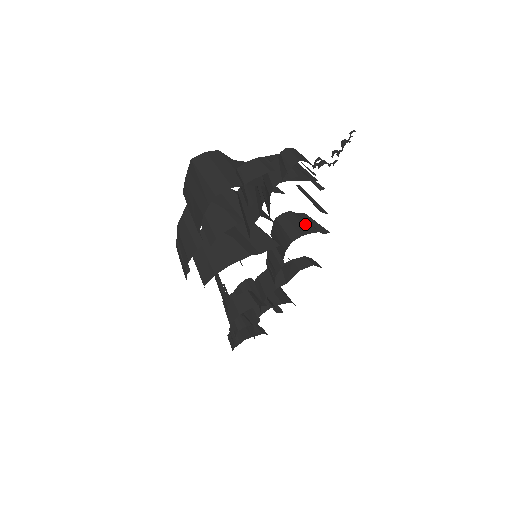
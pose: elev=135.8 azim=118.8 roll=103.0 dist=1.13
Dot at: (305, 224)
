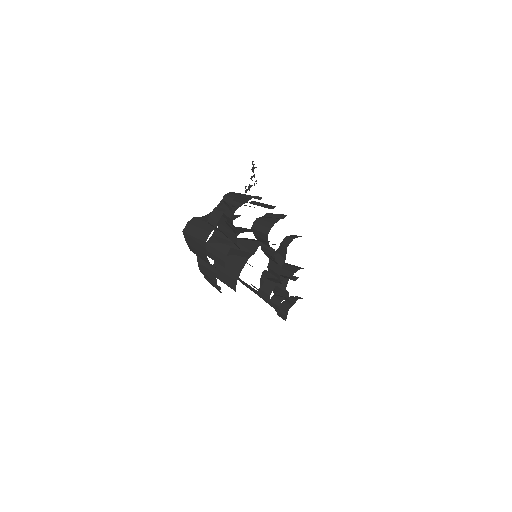
Dot at: (269, 220)
